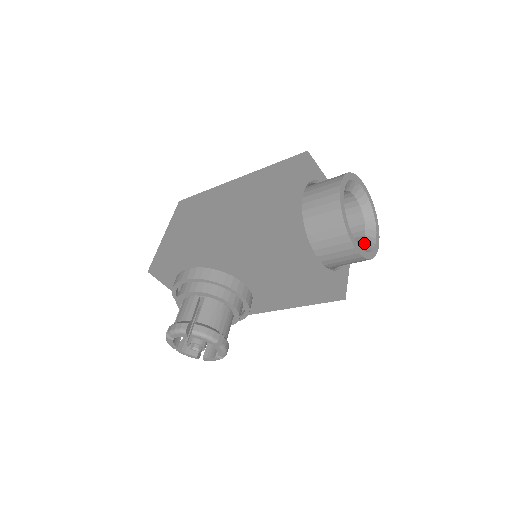
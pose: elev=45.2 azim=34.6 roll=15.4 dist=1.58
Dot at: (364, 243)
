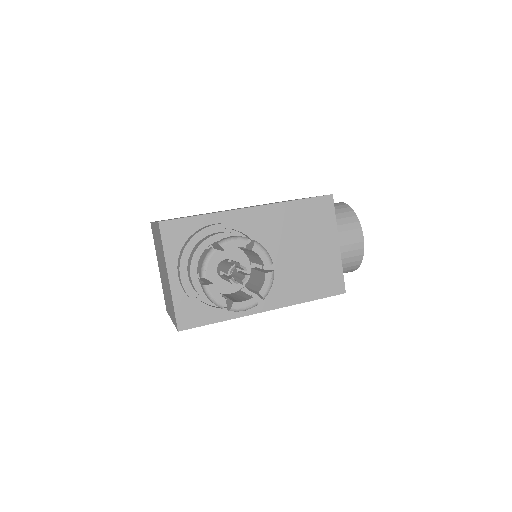
Dot at: occluded
